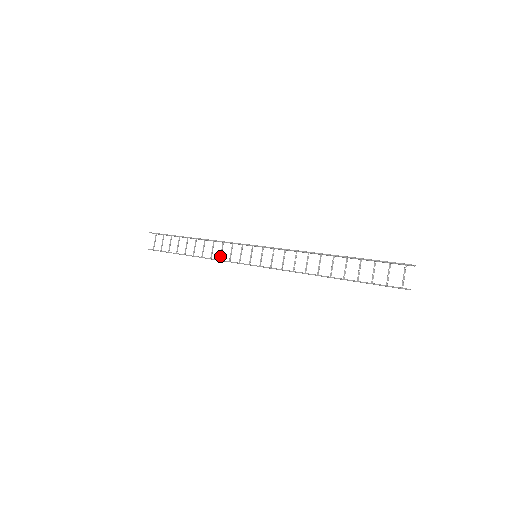
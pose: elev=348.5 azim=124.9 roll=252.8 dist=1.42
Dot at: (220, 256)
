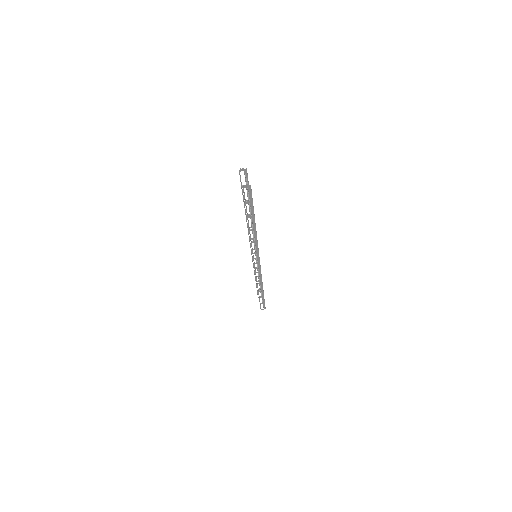
Dot at: occluded
